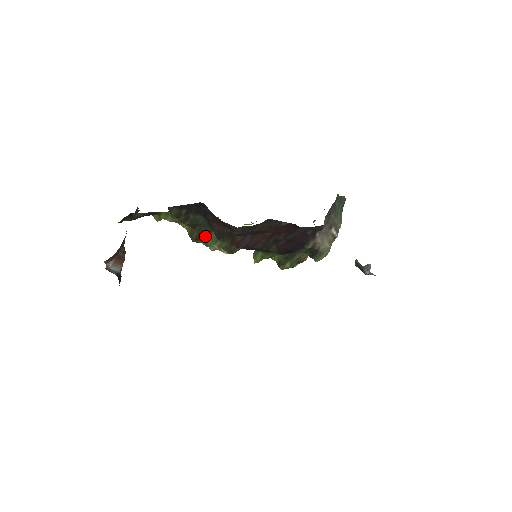
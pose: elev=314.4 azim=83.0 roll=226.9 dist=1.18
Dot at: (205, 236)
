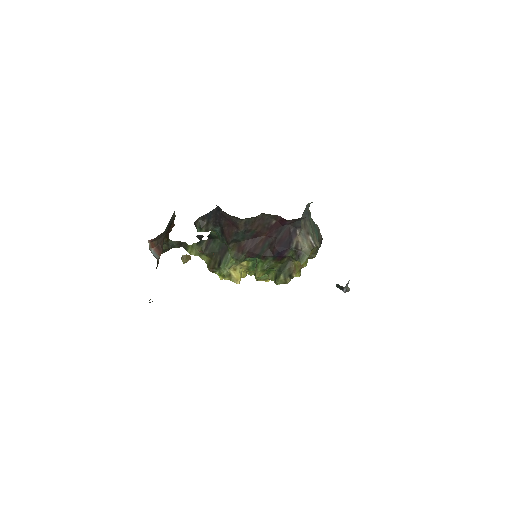
Dot at: (220, 262)
